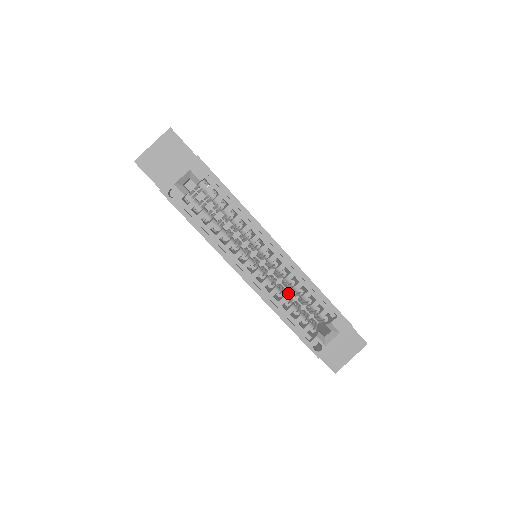
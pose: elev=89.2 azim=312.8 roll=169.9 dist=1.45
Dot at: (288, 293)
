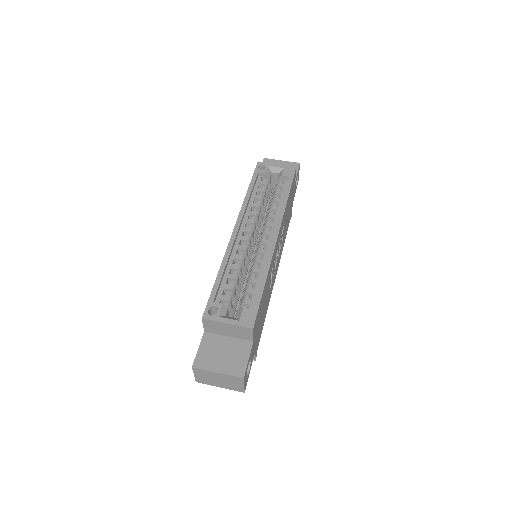
Dot at: occluded
